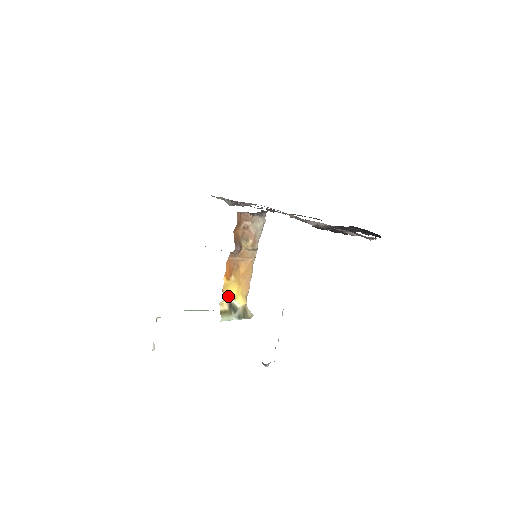
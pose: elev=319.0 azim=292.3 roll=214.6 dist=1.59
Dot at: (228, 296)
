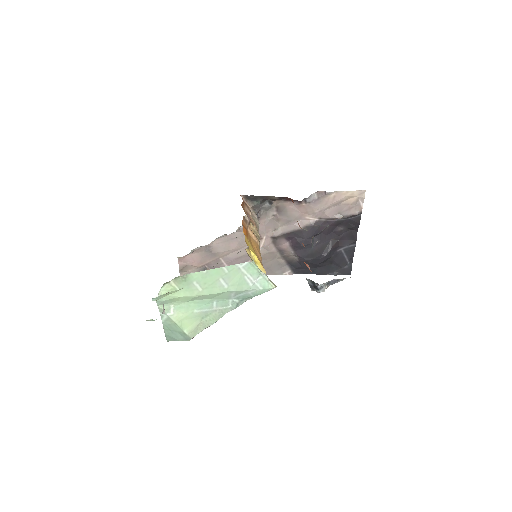
Dot at: (250, 251)
